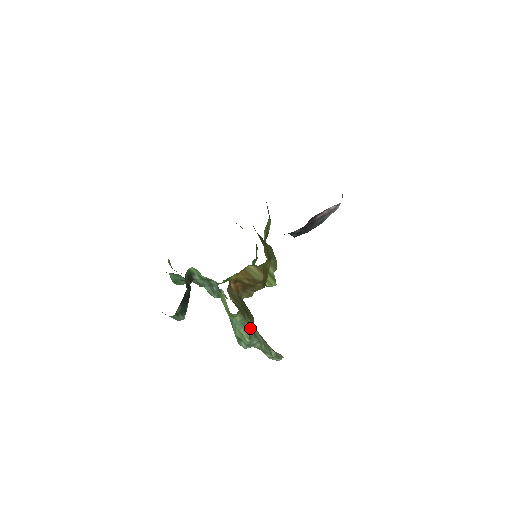
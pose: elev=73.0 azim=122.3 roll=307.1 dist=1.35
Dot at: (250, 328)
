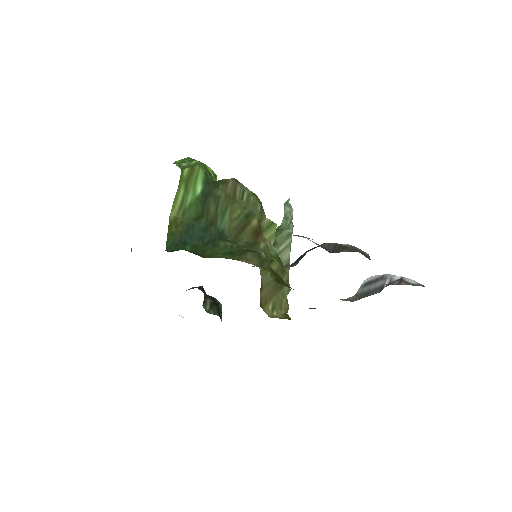
Dot at: (289, 289)
